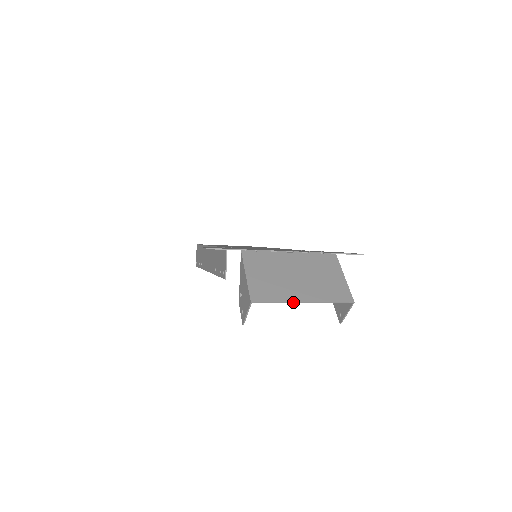
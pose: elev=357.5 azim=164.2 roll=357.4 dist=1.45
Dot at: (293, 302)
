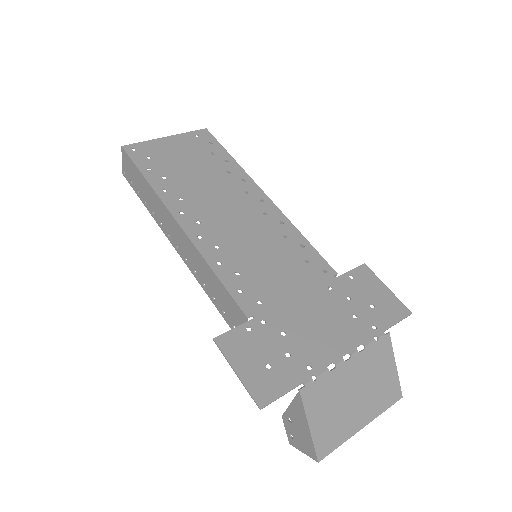
Dot at: (354, 434)
